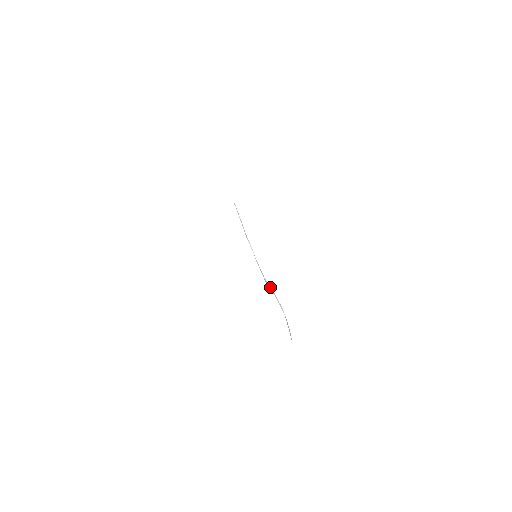
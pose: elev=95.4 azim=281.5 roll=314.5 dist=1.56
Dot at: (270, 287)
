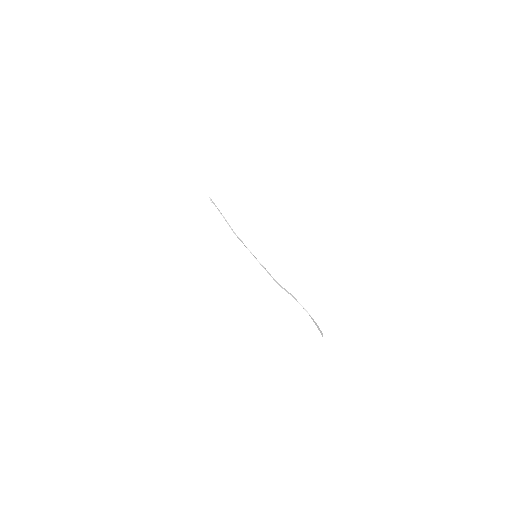
Dot at: (285, 289)
